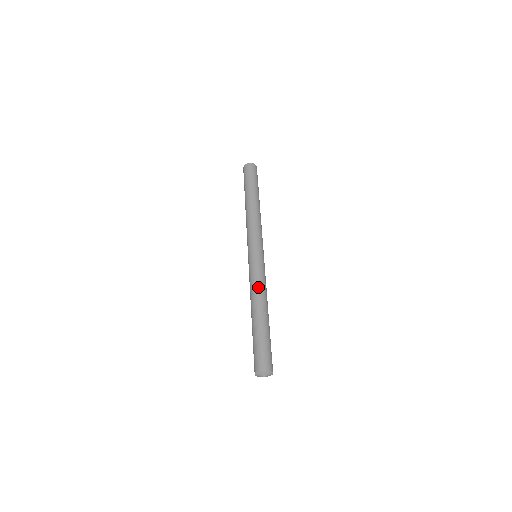
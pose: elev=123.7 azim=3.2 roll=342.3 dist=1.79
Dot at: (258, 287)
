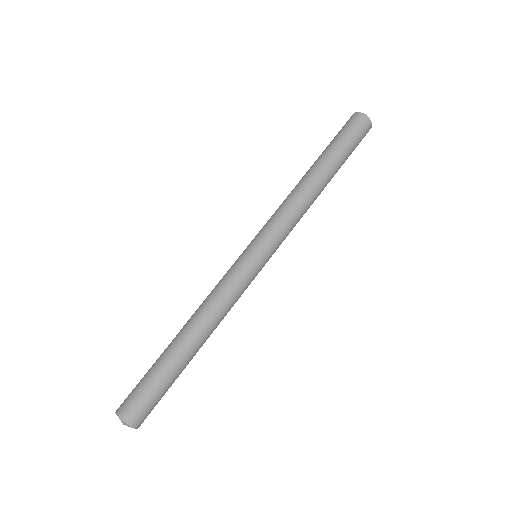
Dot at: (207, 299)
